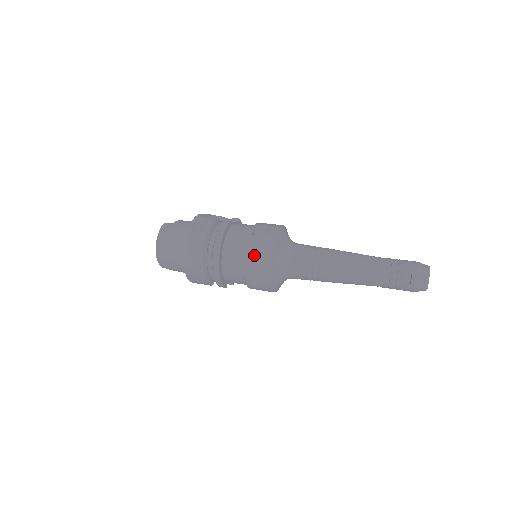
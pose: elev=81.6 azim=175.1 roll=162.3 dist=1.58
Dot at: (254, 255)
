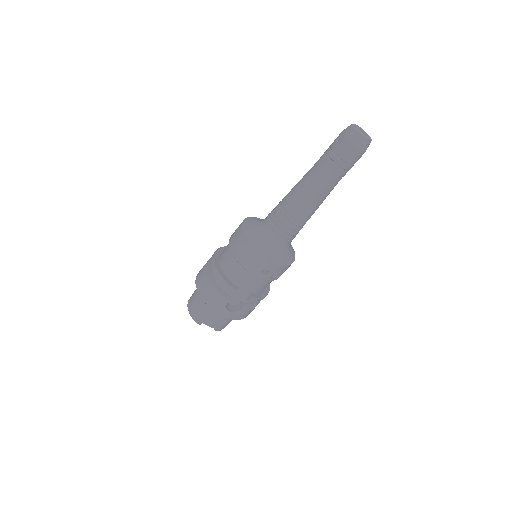
Dot at: (234, 234)
